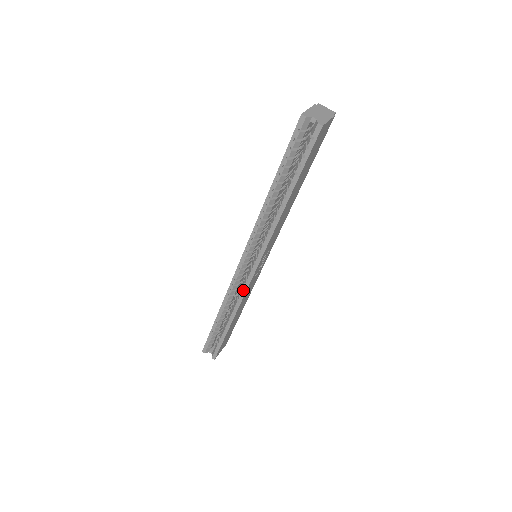
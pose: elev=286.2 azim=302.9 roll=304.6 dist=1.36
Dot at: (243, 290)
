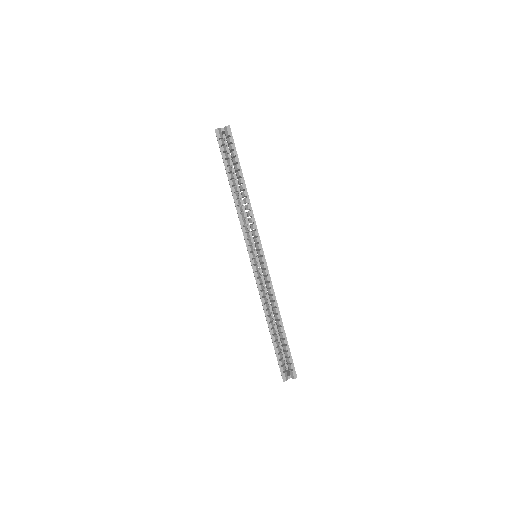
Dot at: (268, 280)
